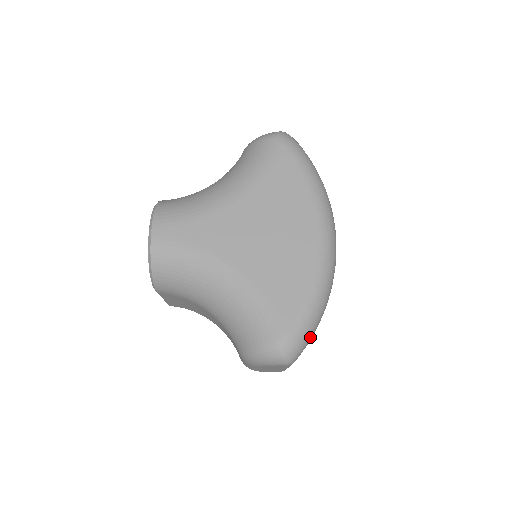
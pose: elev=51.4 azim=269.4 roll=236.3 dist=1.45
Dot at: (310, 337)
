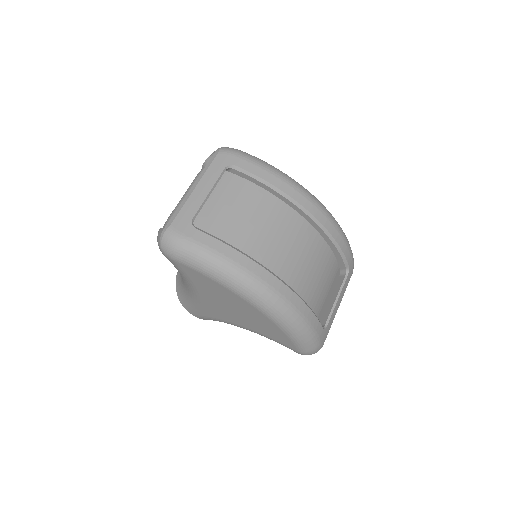
Dot at: (316, 342)
